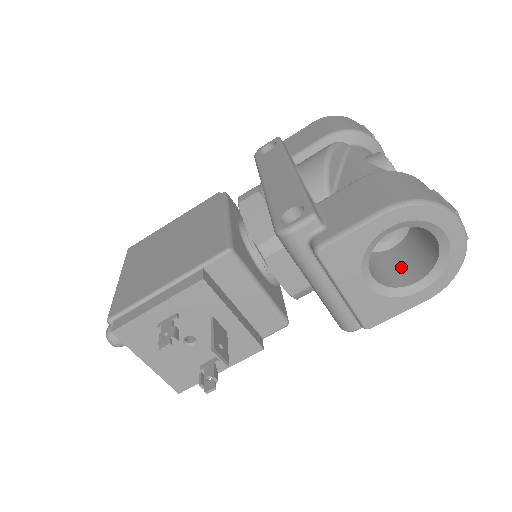
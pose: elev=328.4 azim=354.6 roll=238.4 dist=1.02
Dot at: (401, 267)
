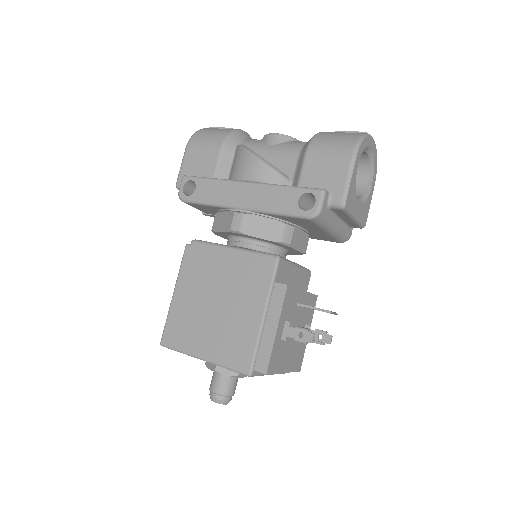
Dot at: occluded
